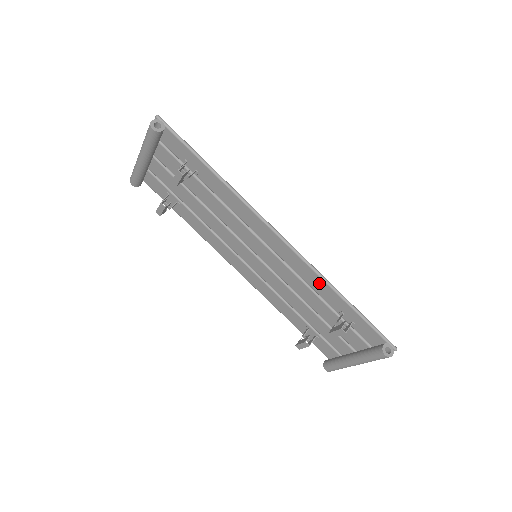
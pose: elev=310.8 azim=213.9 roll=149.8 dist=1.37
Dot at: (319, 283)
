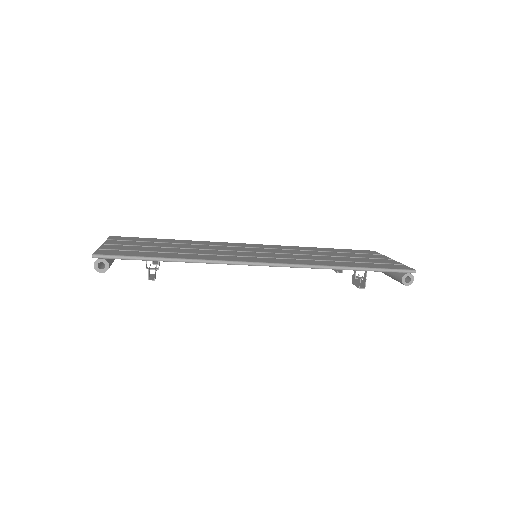
Dot at: occluded
